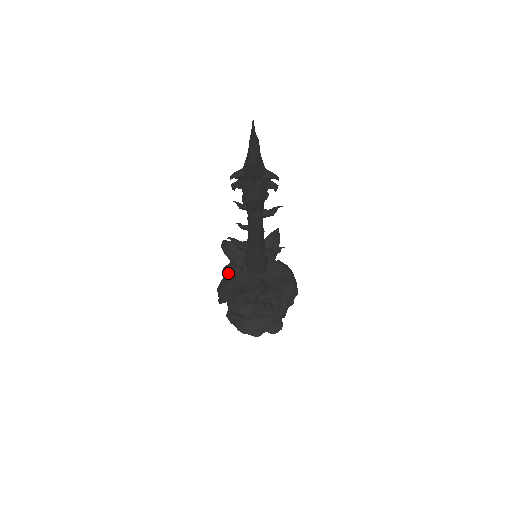
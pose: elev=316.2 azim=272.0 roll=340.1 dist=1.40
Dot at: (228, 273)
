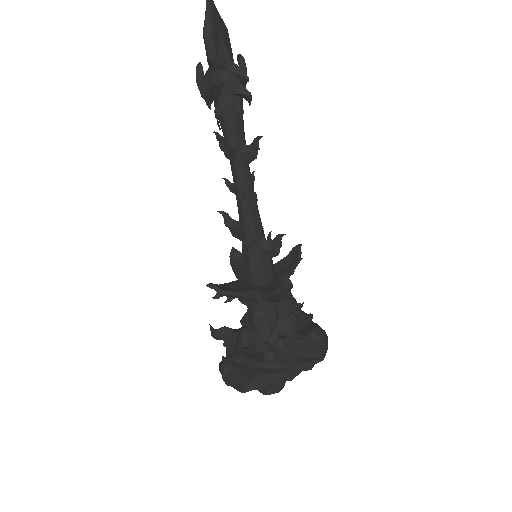
Dot at: occluded
